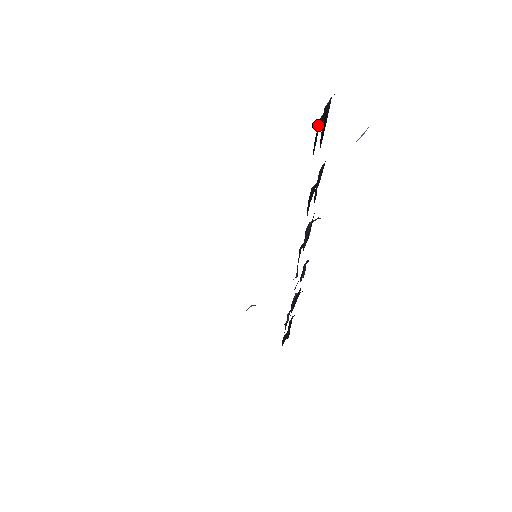
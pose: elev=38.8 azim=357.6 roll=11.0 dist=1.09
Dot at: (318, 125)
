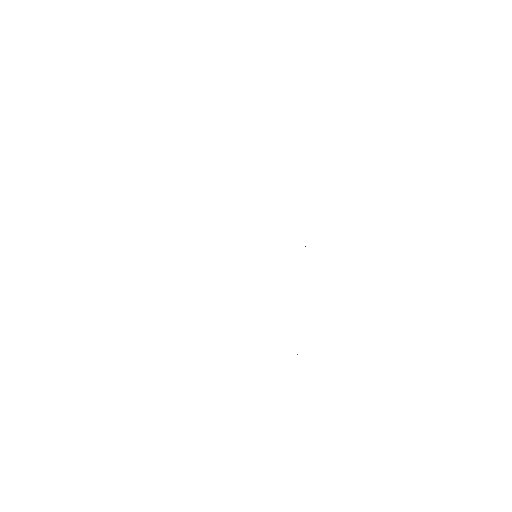
Dot at: occluded
